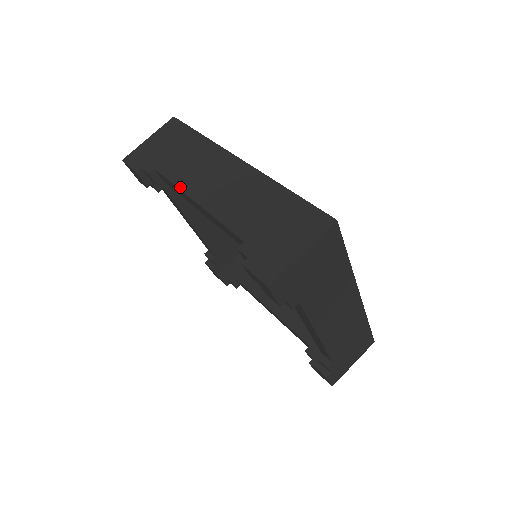
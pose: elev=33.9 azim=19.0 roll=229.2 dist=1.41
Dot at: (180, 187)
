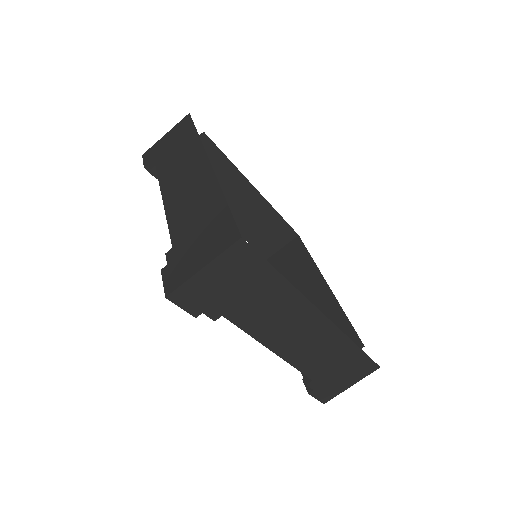
Dot at: (161, 186)
